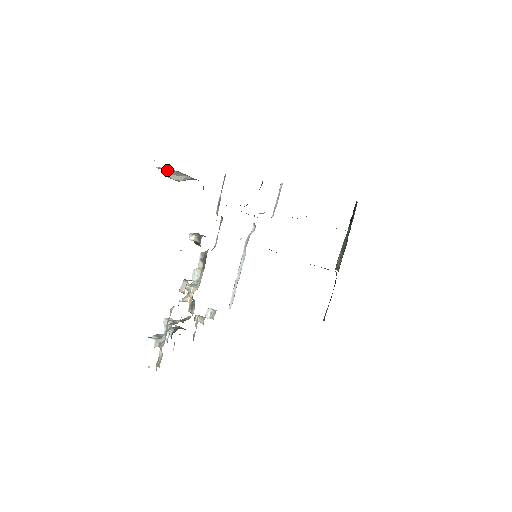
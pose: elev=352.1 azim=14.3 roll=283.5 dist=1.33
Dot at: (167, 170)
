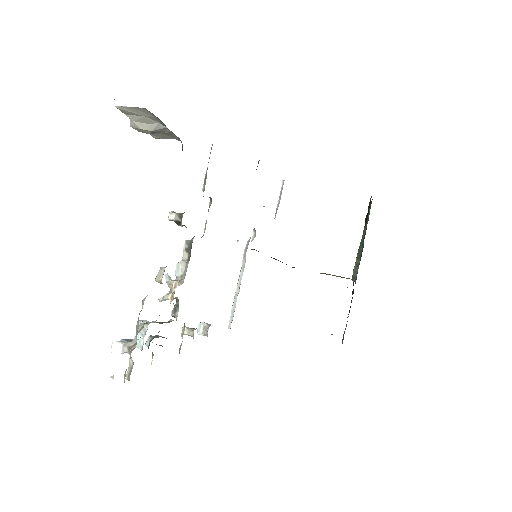
Dot at: (131, 112)
